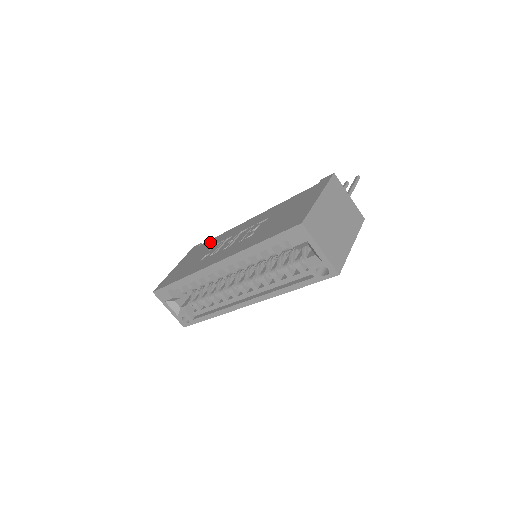
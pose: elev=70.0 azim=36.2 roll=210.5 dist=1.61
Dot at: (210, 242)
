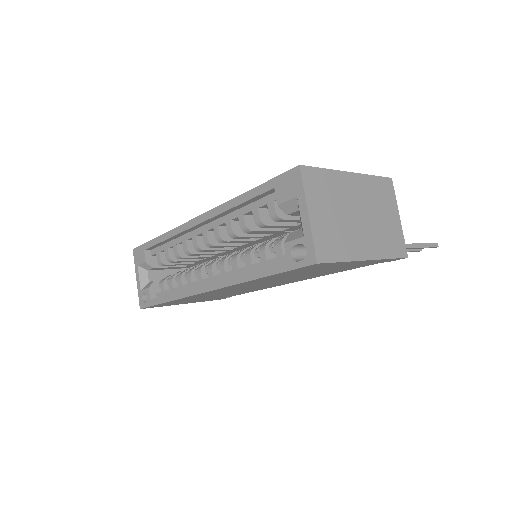
Dot at: occluded
